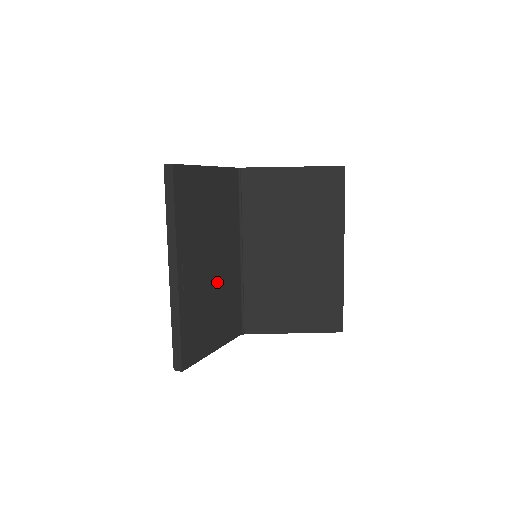
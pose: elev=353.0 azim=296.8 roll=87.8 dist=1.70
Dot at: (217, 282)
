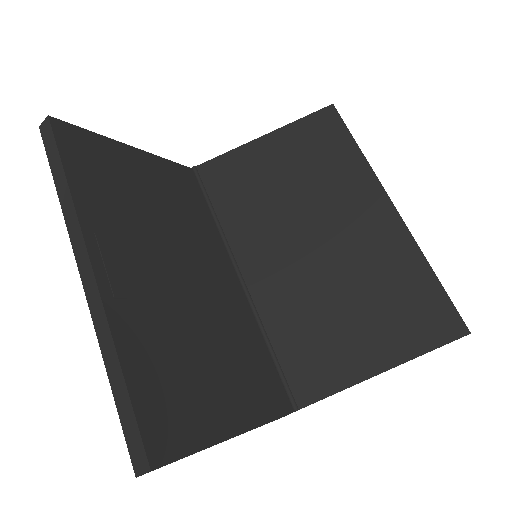
Dot at: (200, 308)
